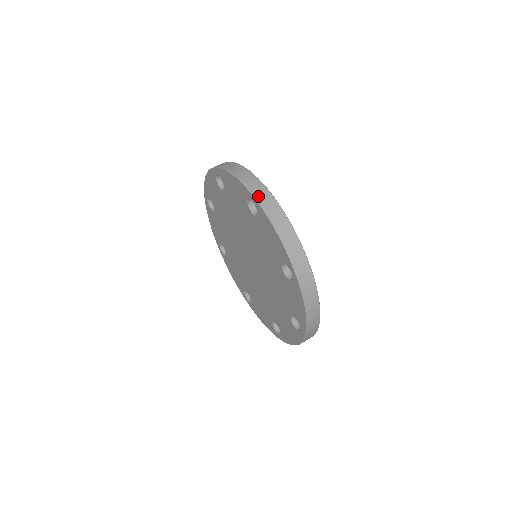
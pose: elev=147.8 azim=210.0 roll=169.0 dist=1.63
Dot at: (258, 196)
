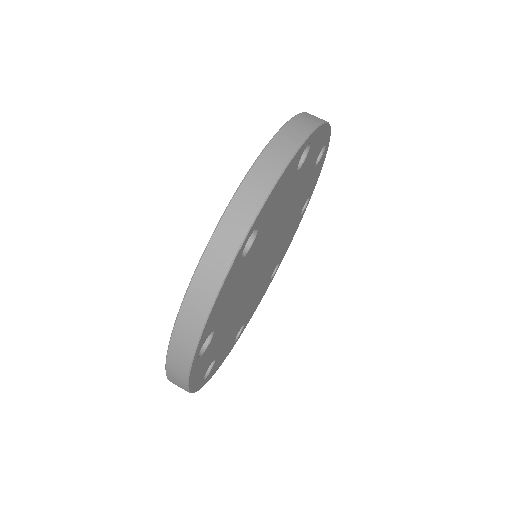
Dot at: (292, 124)
